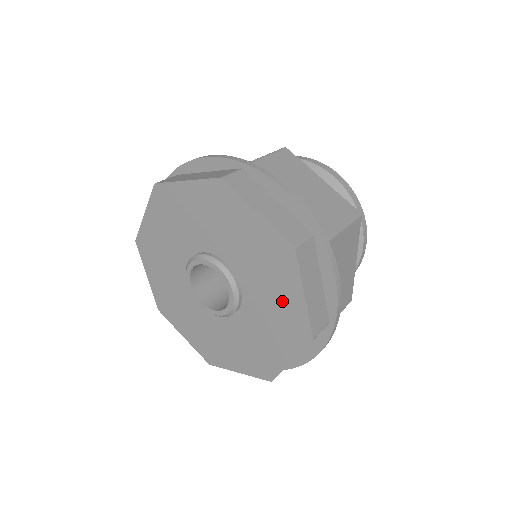
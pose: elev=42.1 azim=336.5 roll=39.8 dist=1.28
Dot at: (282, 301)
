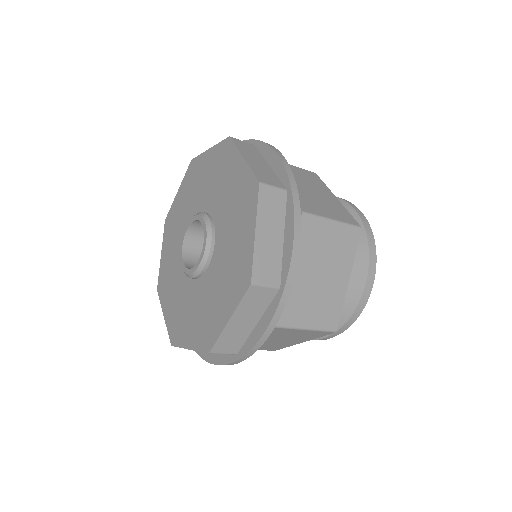
Dot at: (239, 245)
